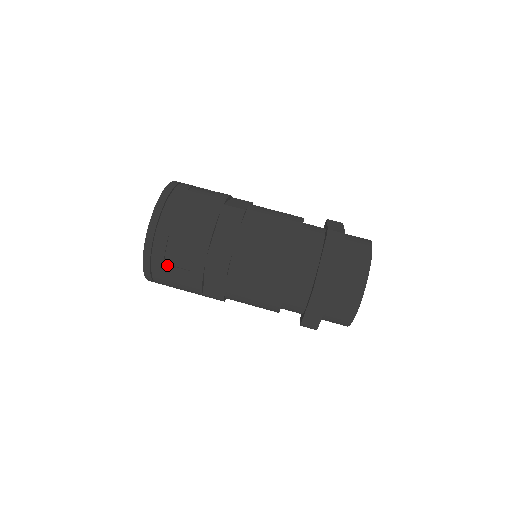
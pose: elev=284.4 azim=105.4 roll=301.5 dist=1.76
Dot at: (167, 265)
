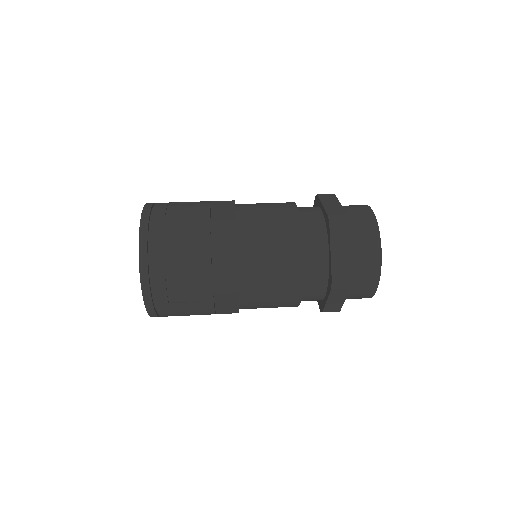
Dot at: (173, 303)
